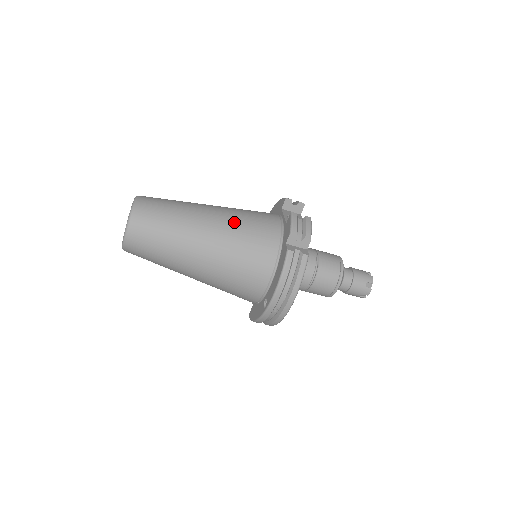
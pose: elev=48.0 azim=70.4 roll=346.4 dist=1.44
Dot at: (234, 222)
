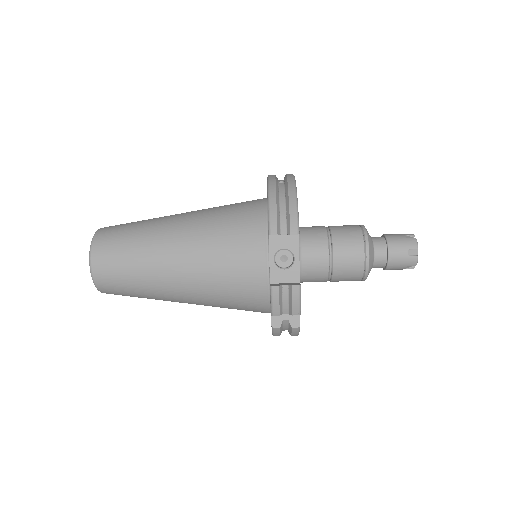
Dot at: (207, 283)
